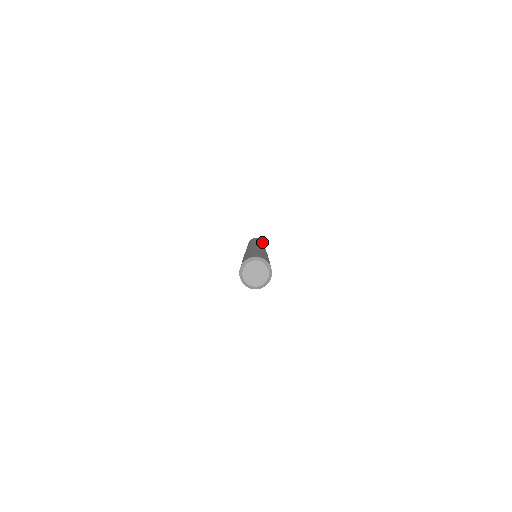
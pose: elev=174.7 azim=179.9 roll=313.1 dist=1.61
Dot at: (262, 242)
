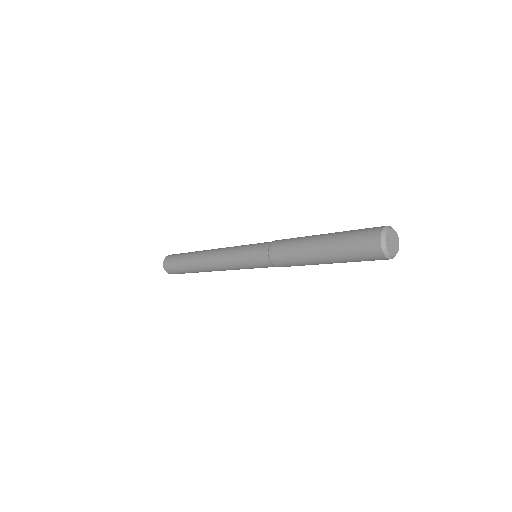
Dot at: occluded
